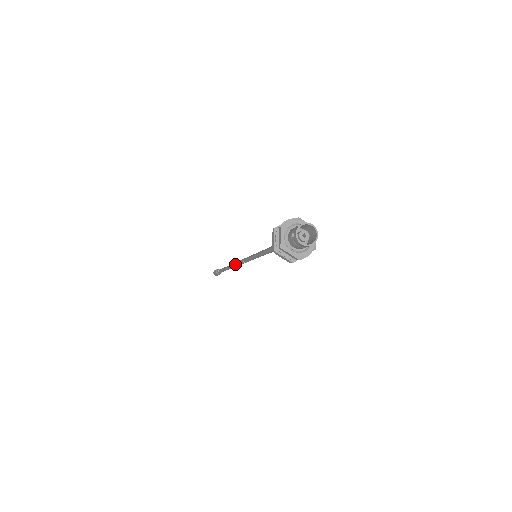
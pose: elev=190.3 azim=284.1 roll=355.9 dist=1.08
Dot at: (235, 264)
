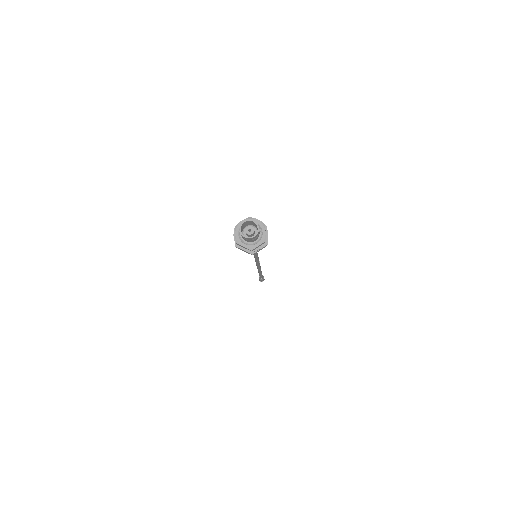
Dot at: (257, 267)
